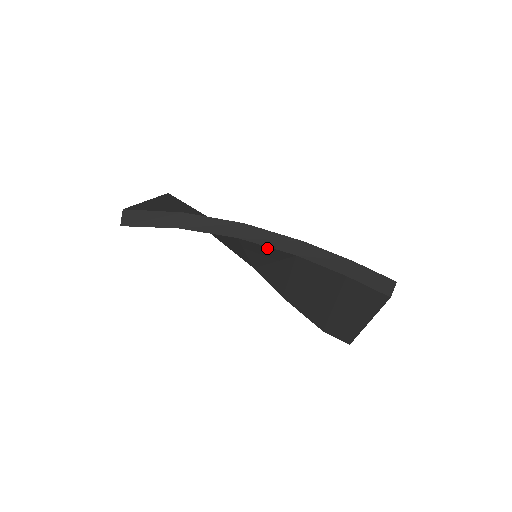
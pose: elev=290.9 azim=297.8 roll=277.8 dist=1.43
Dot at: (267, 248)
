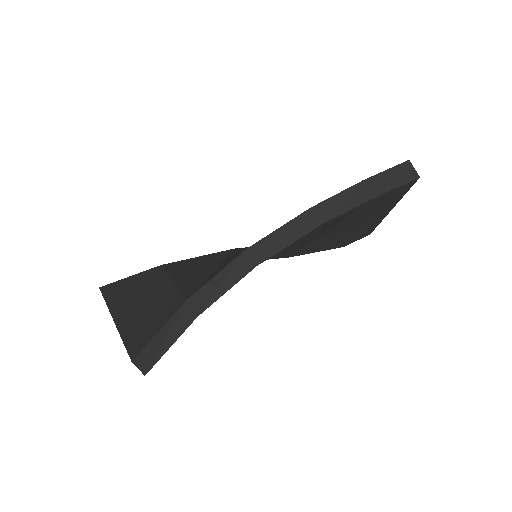
Dot at: (286, 246)
